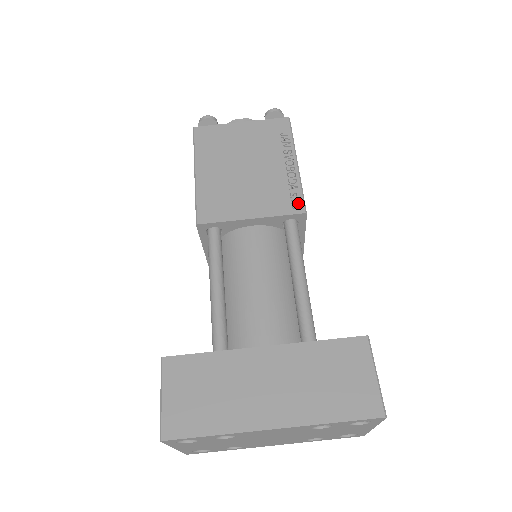
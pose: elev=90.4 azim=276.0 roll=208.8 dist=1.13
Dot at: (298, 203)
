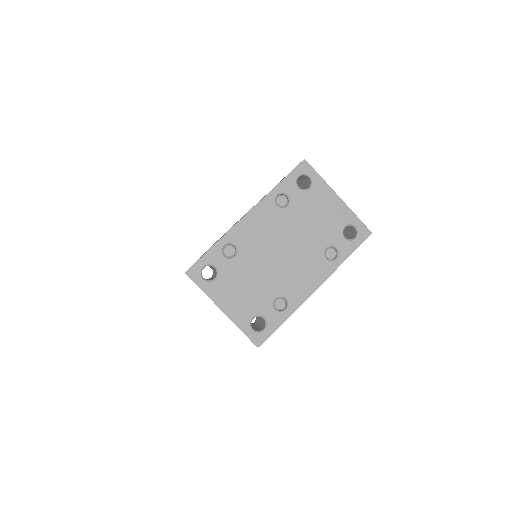
Dot at: occluded
